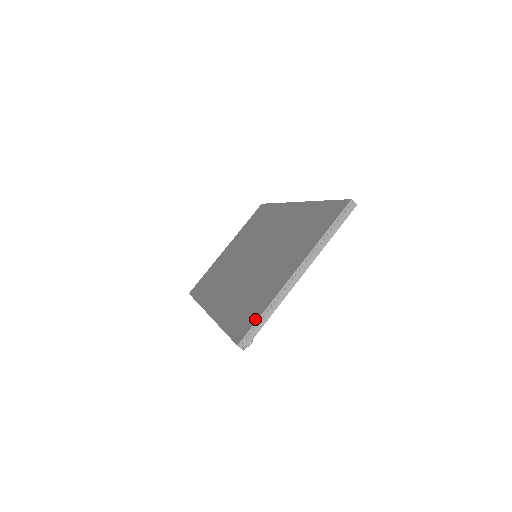
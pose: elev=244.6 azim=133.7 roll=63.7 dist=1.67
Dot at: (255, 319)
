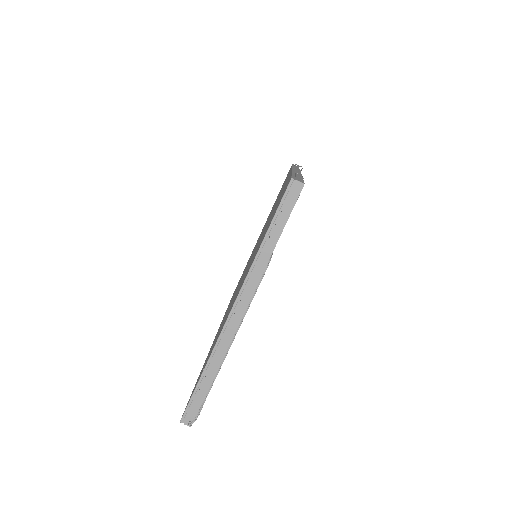
Dot at: occluded
